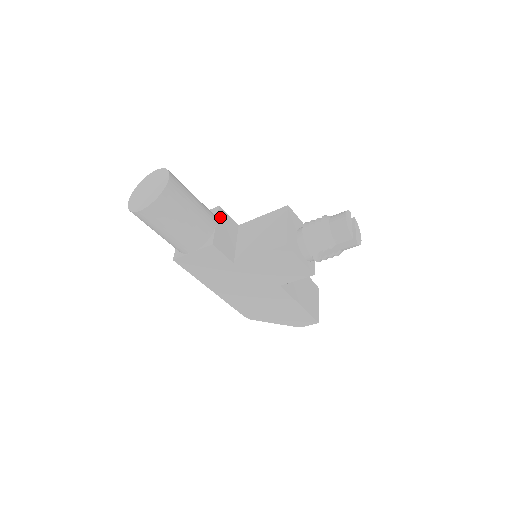
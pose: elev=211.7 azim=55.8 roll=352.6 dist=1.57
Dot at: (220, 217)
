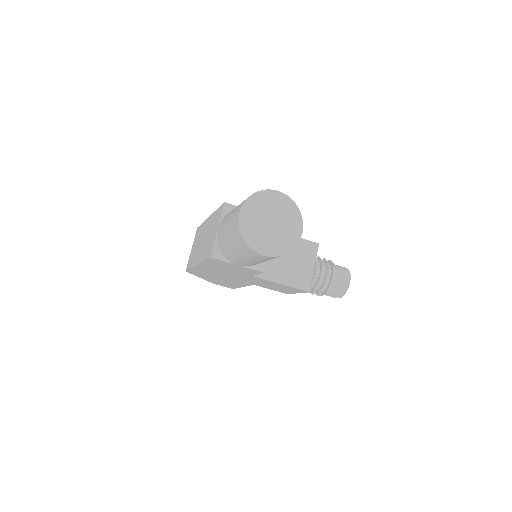
Dot at: occluded
